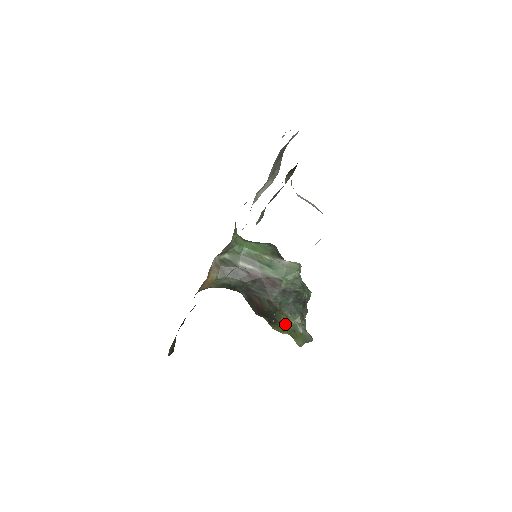
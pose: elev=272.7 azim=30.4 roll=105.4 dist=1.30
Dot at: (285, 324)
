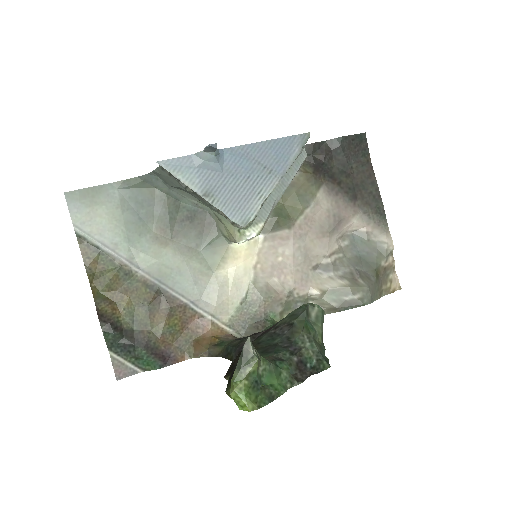
Dot at: occluded
